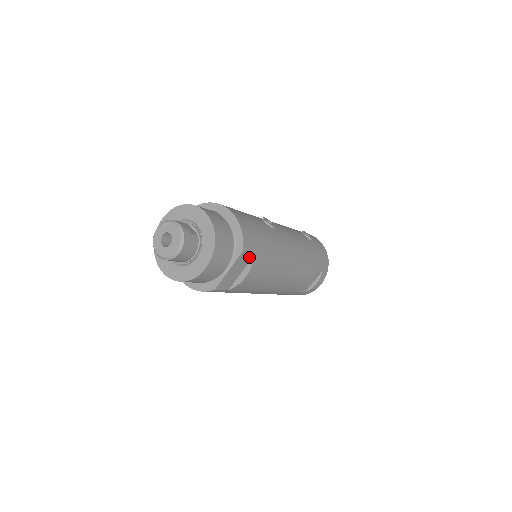
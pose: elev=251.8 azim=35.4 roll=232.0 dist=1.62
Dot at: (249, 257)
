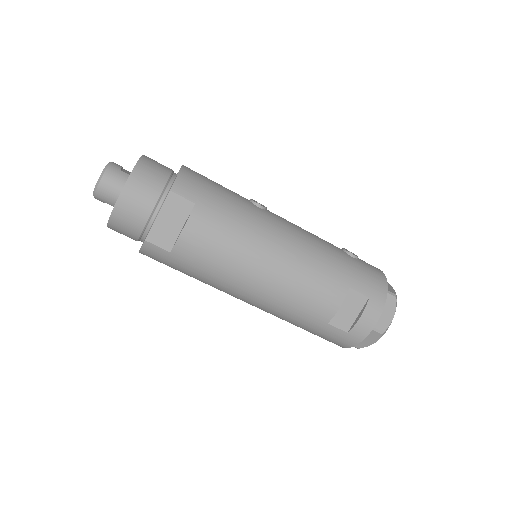
Dot at: (187, 205)
